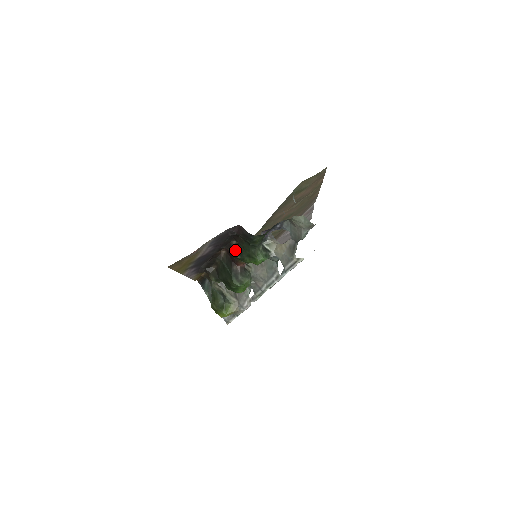
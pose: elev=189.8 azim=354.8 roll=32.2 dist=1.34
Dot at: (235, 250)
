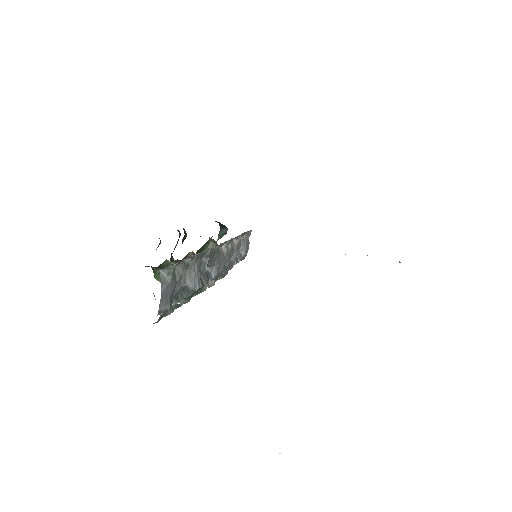
Dot at: occluded
